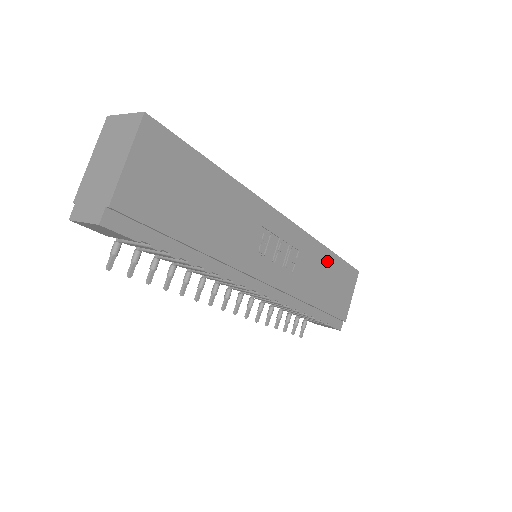
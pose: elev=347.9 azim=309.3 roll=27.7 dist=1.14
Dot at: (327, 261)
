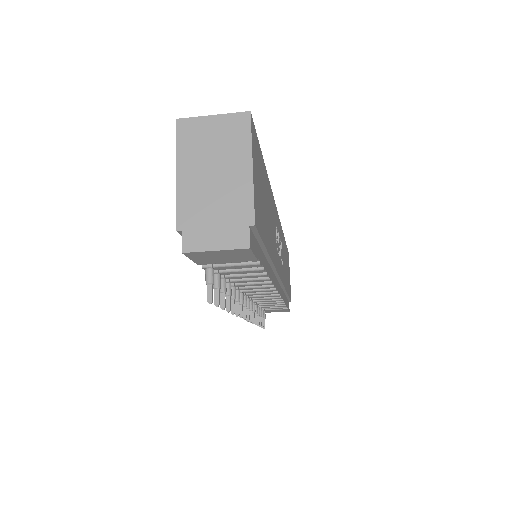
Dot at: occluded
